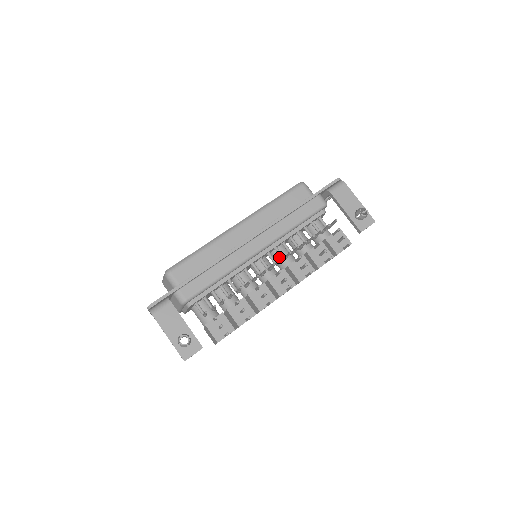
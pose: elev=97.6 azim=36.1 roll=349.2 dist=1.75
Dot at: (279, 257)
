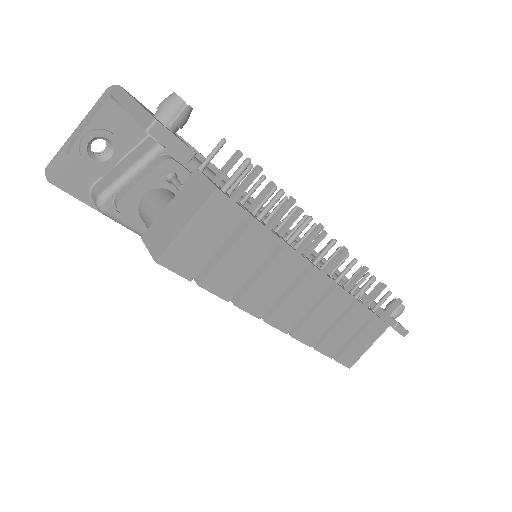
Dot at: occluded
